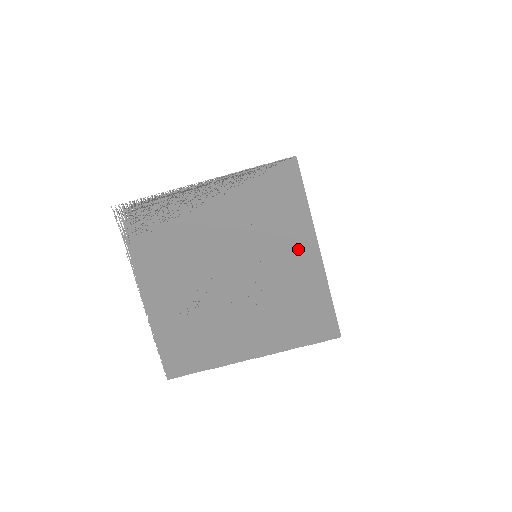
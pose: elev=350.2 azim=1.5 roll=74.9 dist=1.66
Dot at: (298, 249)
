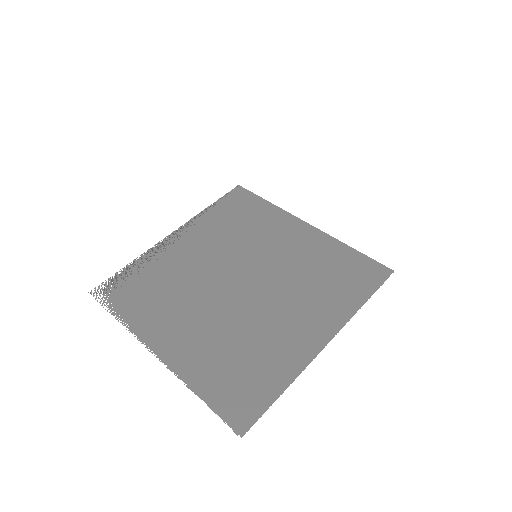
Dot at: (289, 232)
